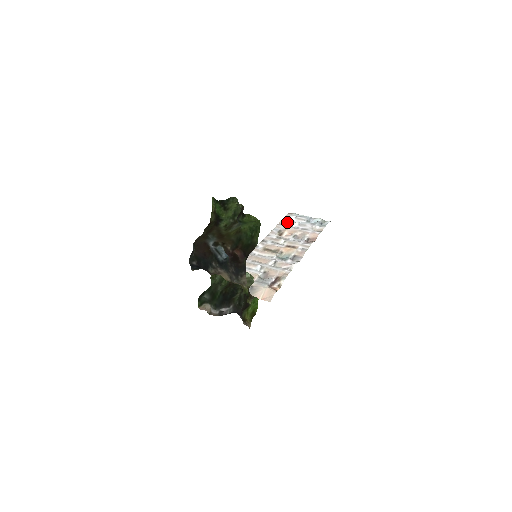
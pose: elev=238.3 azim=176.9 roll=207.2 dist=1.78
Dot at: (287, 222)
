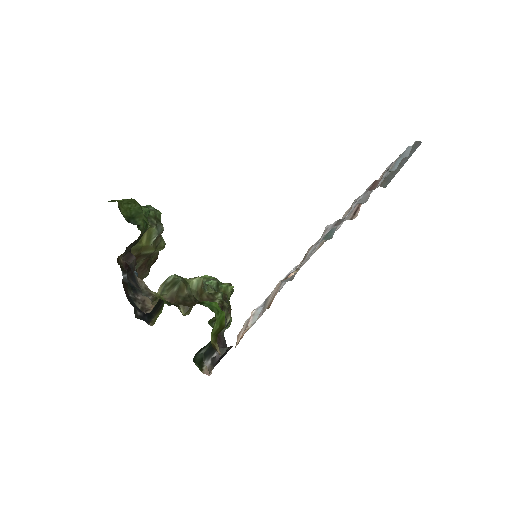
Dot at: occluded
